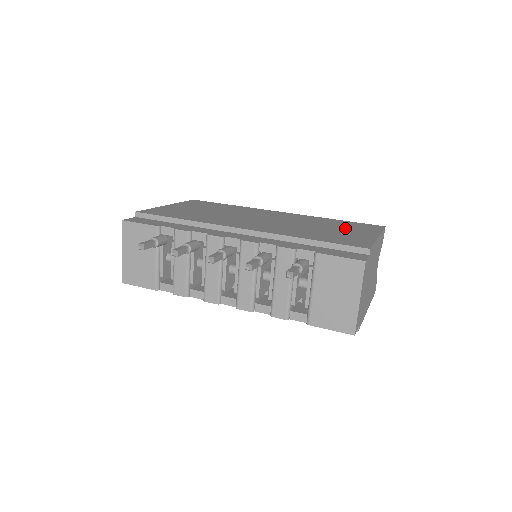
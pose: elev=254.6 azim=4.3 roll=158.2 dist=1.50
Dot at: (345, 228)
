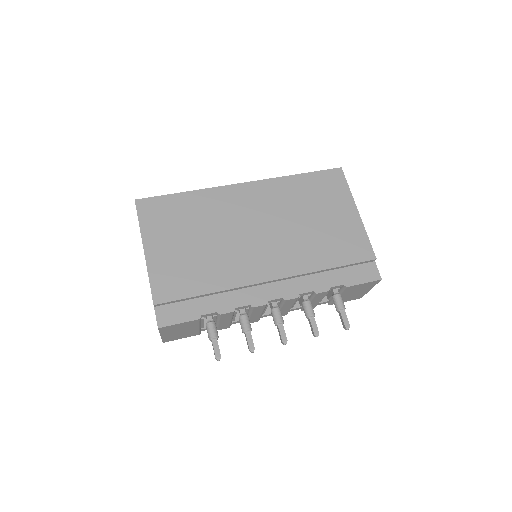
Dot at: (325, 205)
